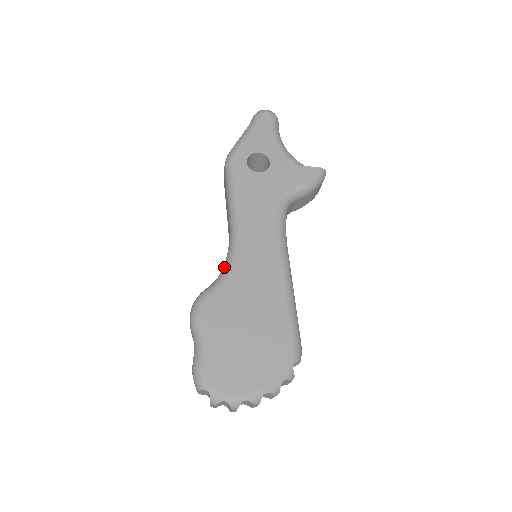
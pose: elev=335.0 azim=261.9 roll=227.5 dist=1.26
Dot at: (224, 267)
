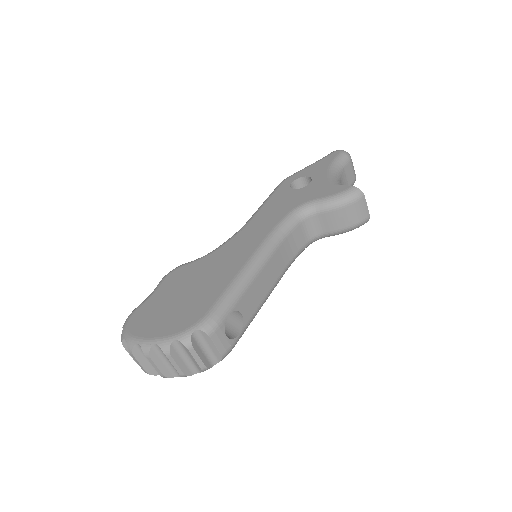
Dot at: occluded
